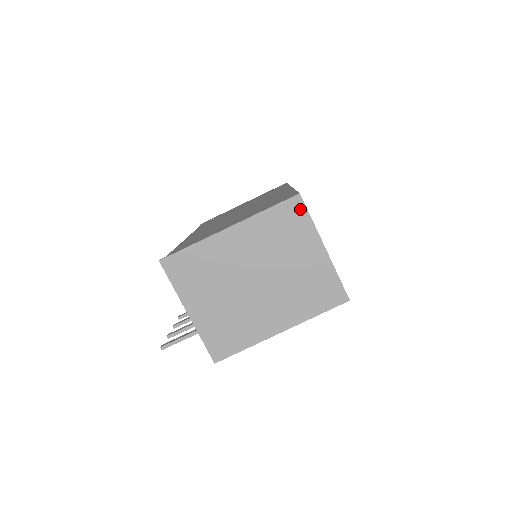
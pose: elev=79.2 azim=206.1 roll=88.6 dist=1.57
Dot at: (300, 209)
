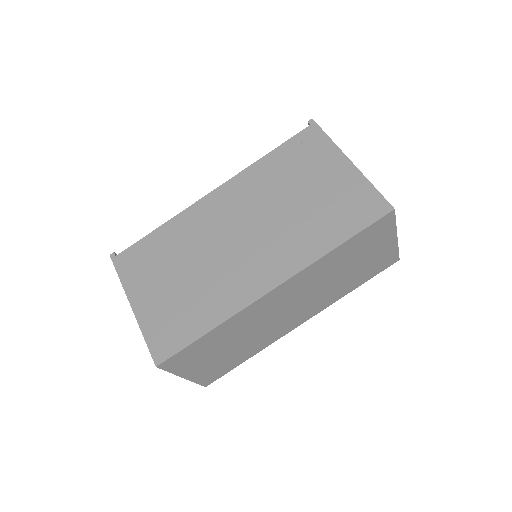
Dot at: occluded
